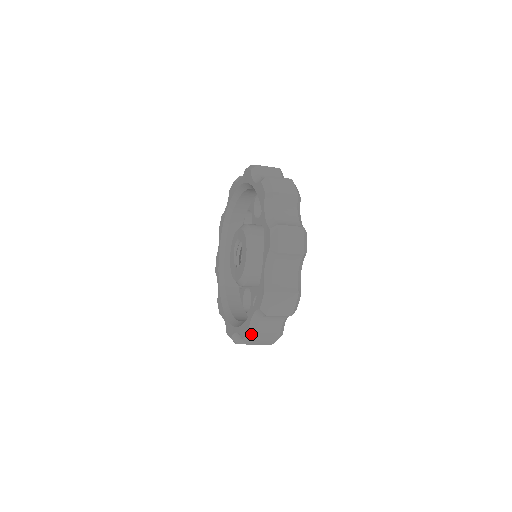
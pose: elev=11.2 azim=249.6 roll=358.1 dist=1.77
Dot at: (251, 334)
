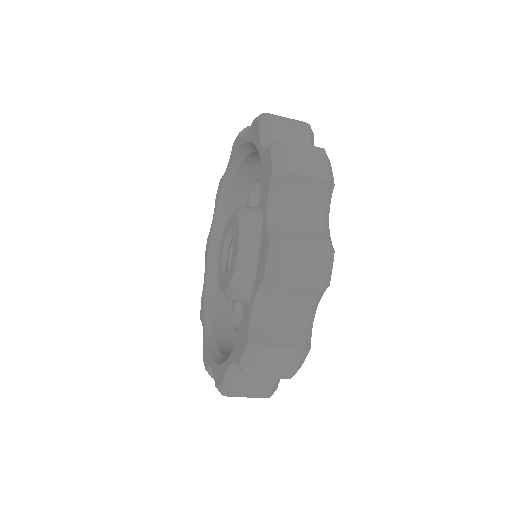
Dot at: (274, 237)
